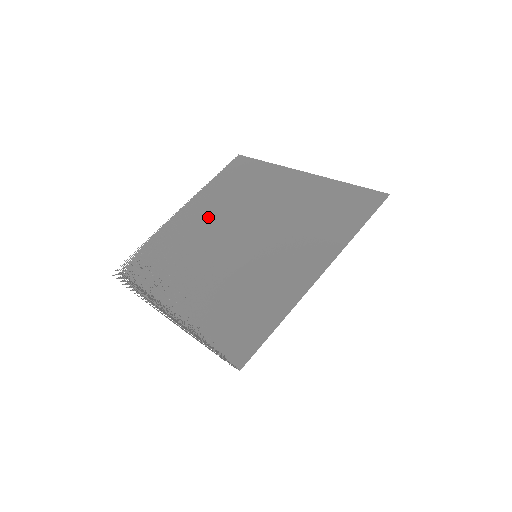
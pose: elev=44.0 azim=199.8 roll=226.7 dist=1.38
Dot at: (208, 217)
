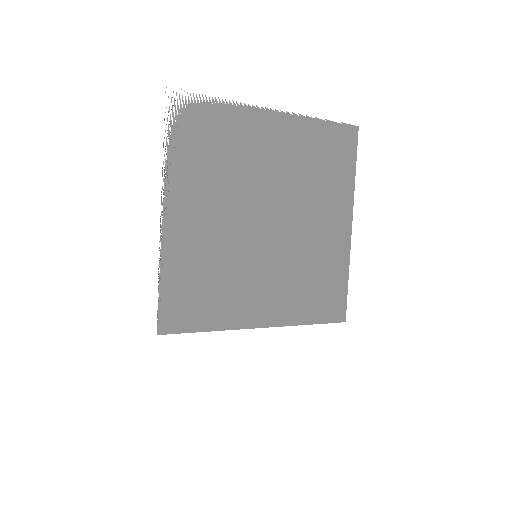
Dot at: (278, 161)
